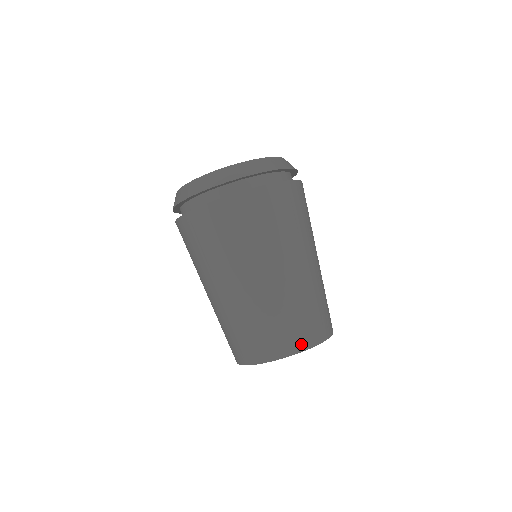
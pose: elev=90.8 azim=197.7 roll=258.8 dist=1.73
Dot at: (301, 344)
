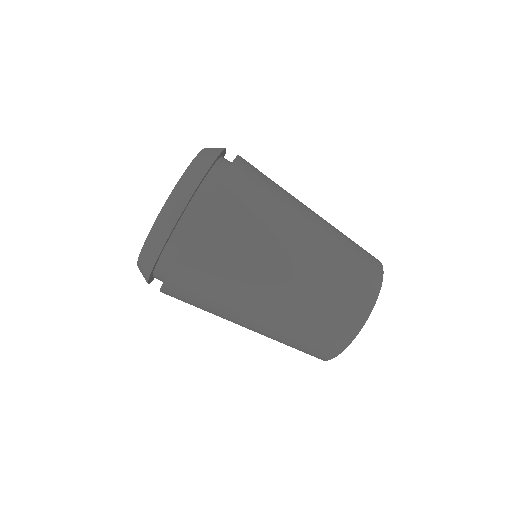
Dot at: (377, 266)
